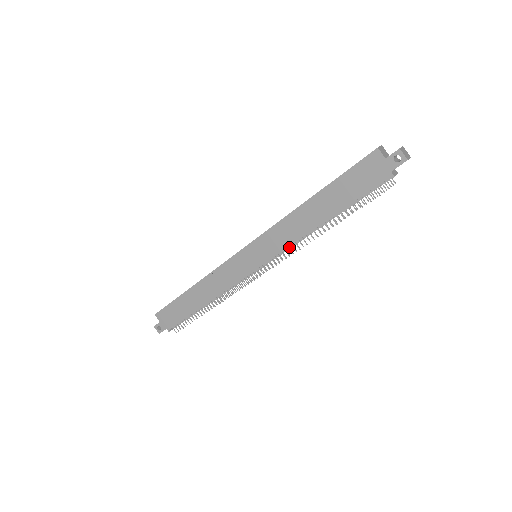
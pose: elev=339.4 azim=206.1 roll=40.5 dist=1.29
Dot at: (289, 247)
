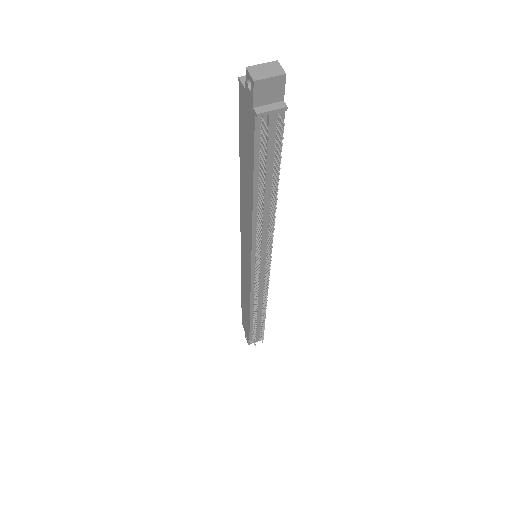
Dot at: (261, 242)
